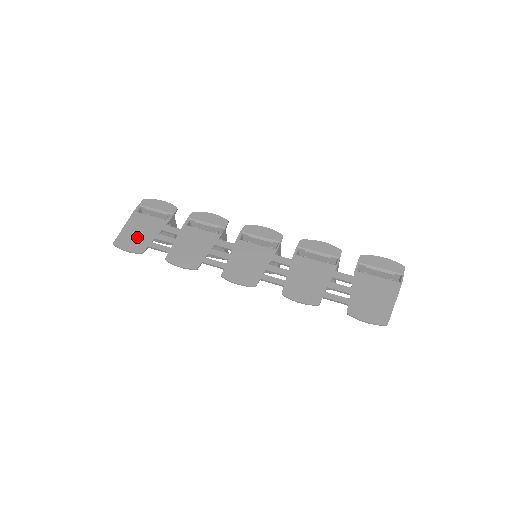
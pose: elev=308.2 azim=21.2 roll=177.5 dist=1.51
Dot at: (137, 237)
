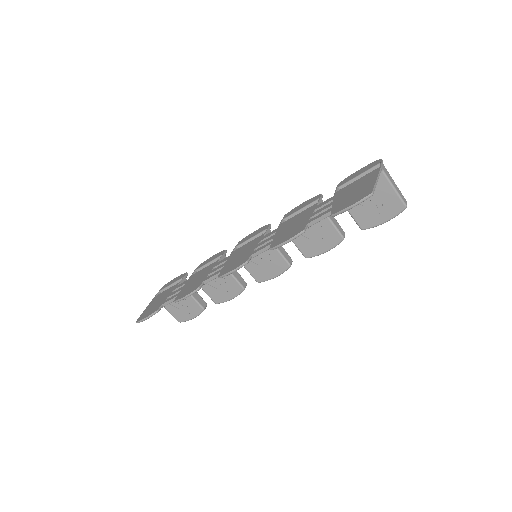
Dot at: (154, 306)
